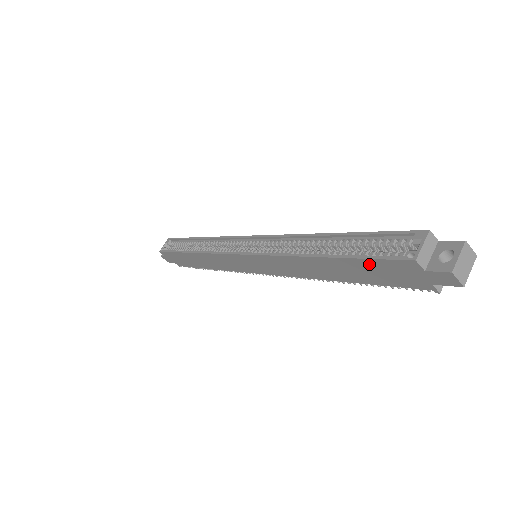
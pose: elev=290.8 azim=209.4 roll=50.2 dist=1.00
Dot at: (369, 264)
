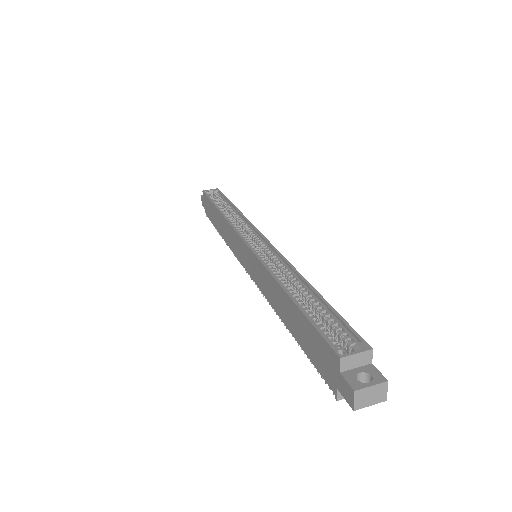
Dot at: (312, 331)
